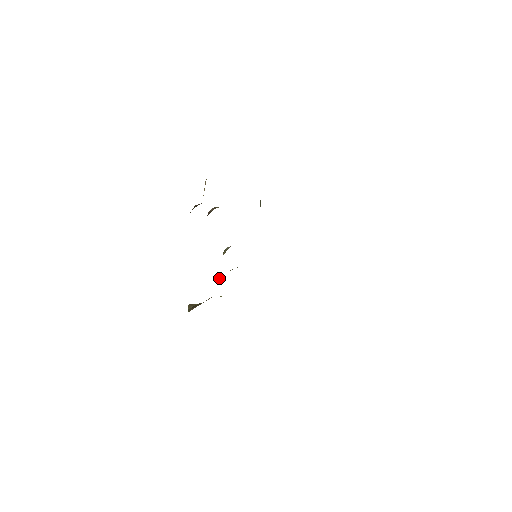
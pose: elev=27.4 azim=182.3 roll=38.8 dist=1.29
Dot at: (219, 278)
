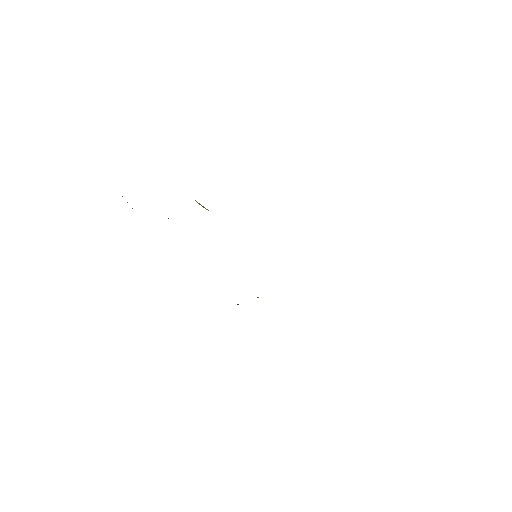
Dot at: occluded
